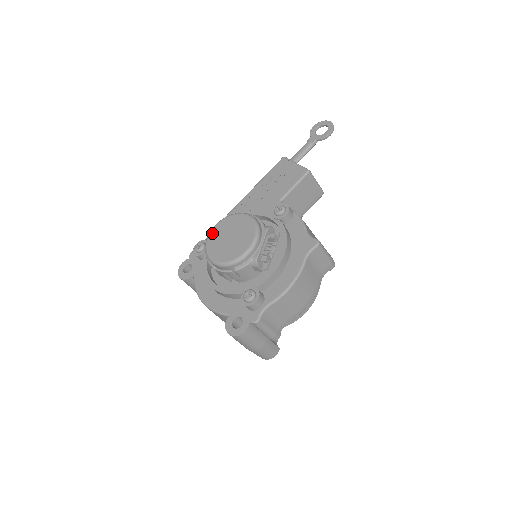
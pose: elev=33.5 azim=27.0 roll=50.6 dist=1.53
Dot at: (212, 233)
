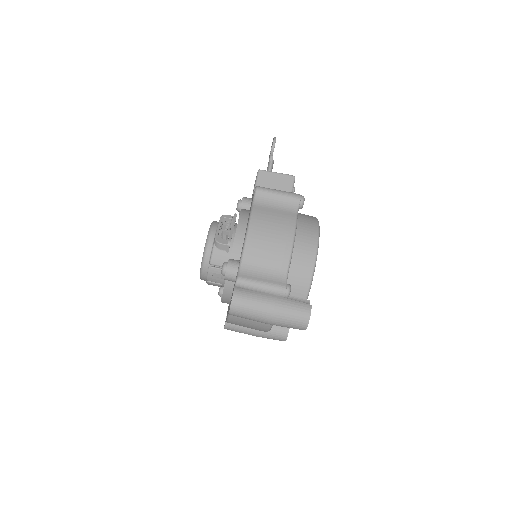
Dot at: occluded
